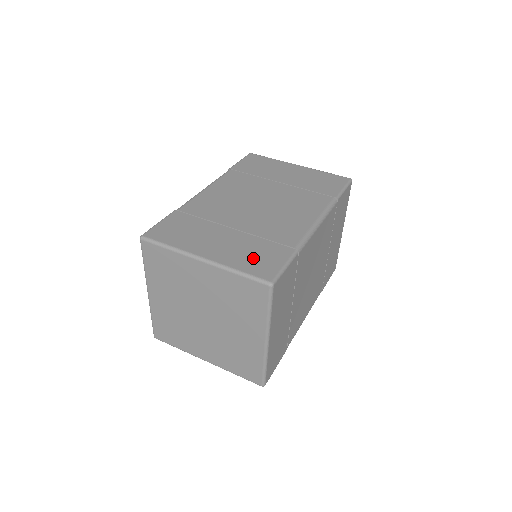
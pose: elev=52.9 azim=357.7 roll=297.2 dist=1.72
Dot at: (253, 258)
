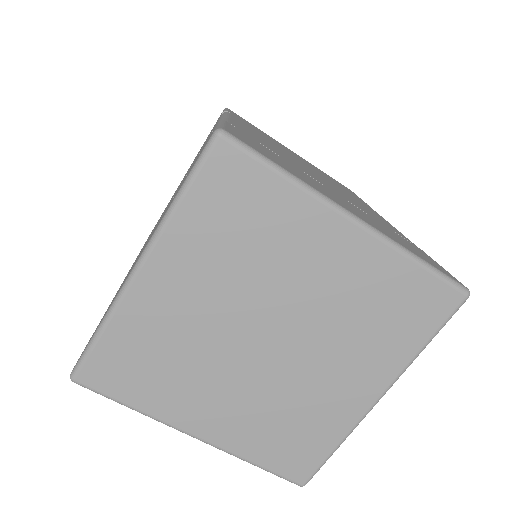
Dot at: (407, 244)
